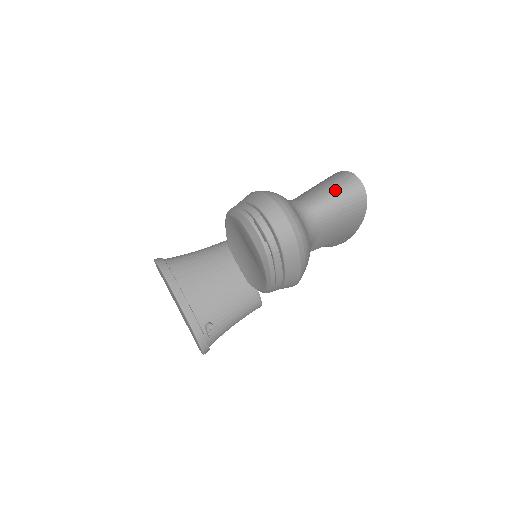
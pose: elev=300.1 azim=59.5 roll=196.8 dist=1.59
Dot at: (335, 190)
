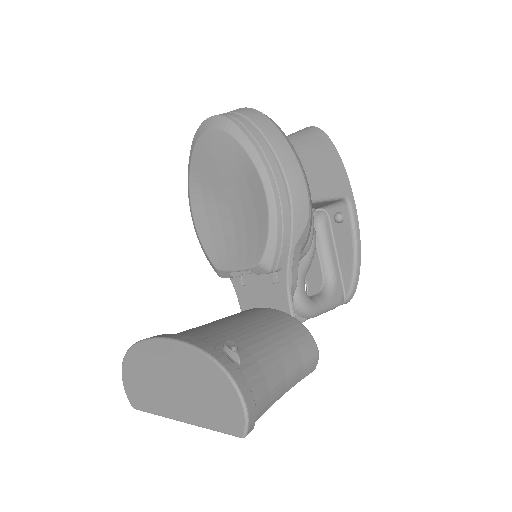
Dot at: occluded
